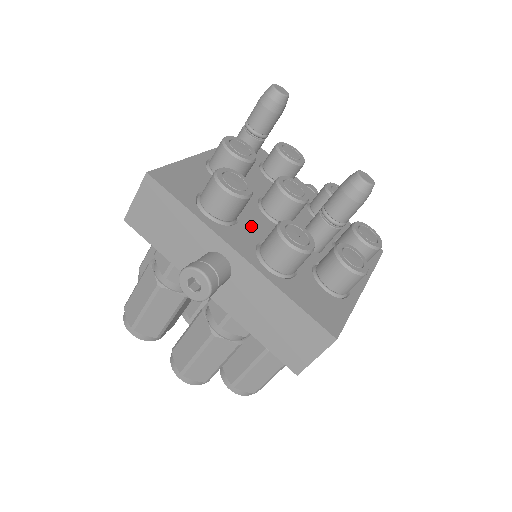
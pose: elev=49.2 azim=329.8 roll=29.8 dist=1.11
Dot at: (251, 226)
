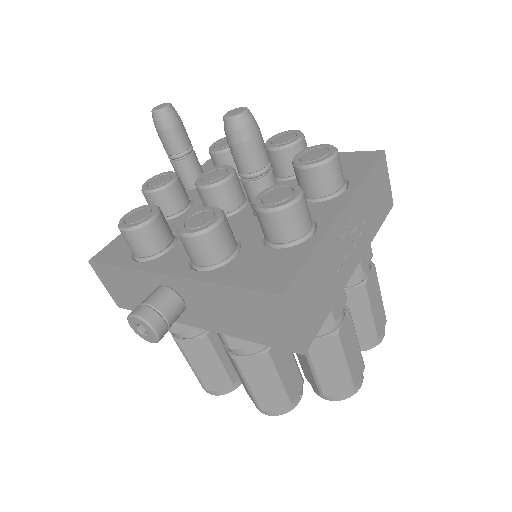
Dot at: occluded
